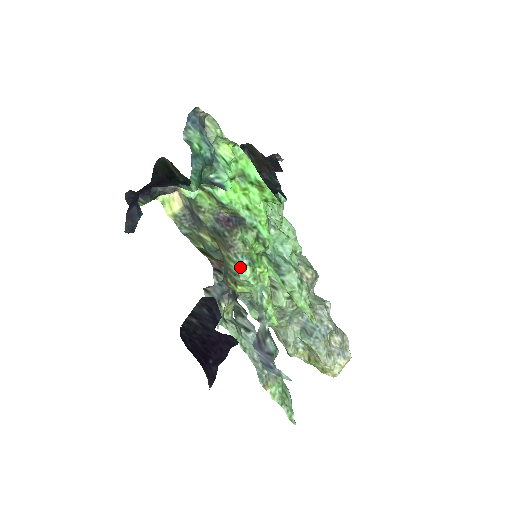
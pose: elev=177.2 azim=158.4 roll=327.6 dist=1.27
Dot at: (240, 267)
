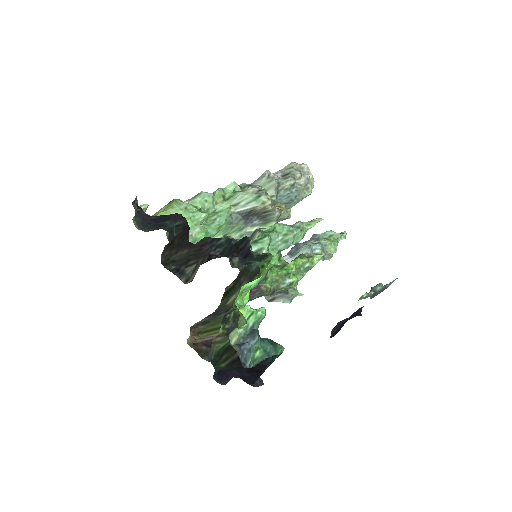
Dot at: (290, 286)
